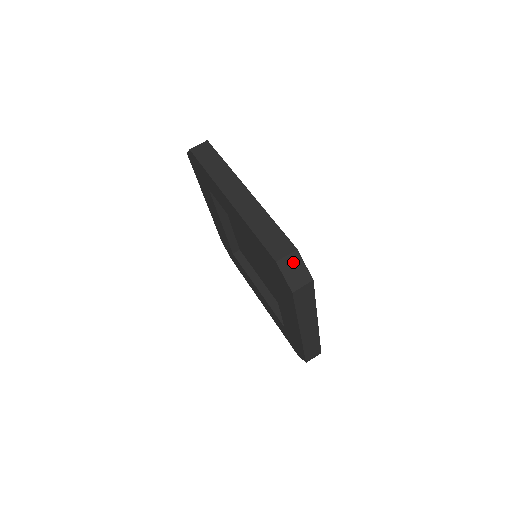
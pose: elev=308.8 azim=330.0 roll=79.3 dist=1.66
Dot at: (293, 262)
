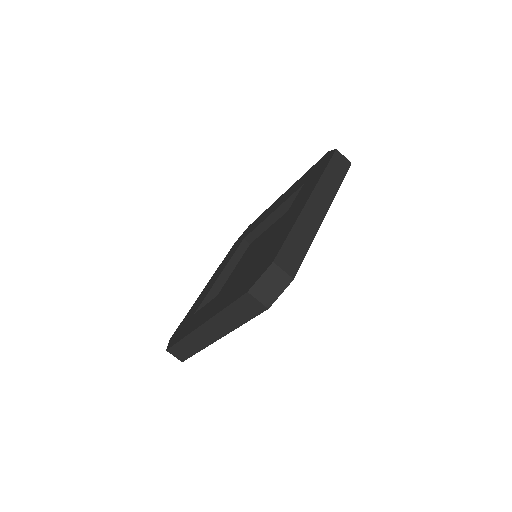
Dot at: (279, 280)
